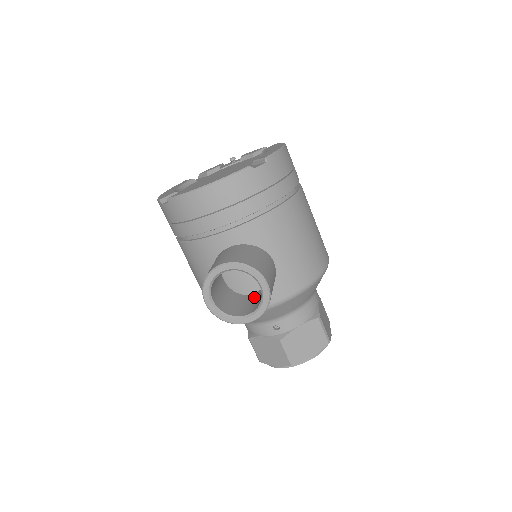
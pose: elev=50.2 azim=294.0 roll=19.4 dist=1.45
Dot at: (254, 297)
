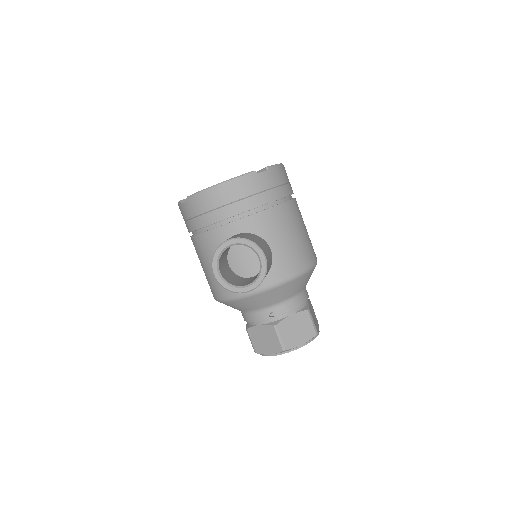
Dot at: (253, 277)
